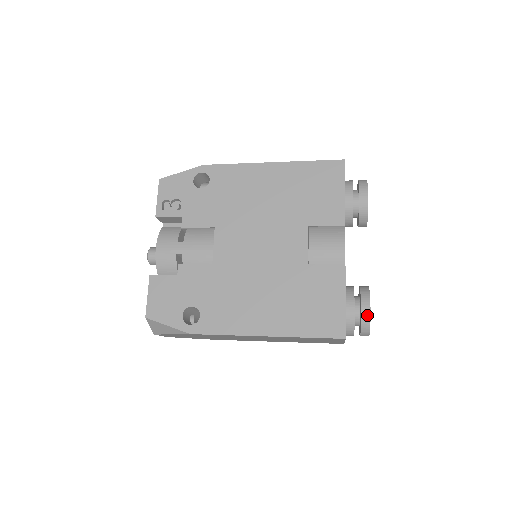
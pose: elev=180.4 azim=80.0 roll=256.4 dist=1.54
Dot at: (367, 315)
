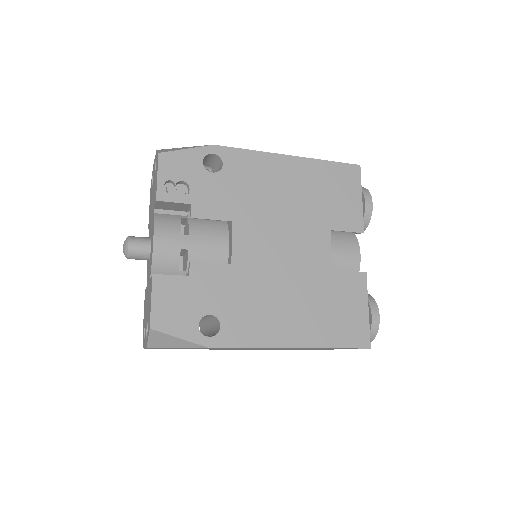
Dot at: (377, 323)
